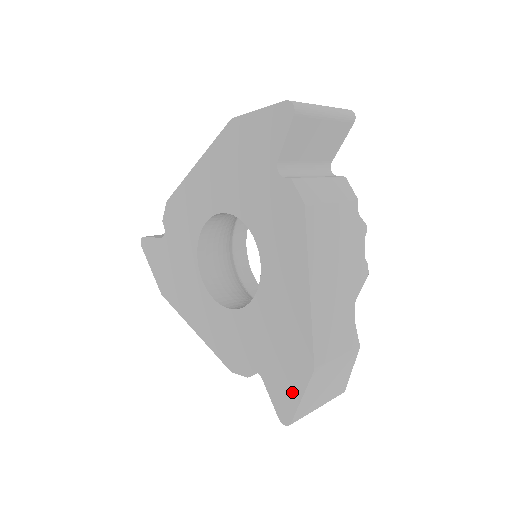
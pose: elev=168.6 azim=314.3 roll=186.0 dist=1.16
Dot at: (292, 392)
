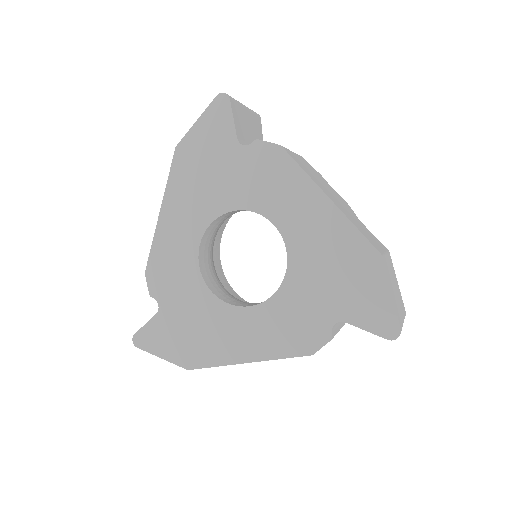
Dot at: (380, 299)
